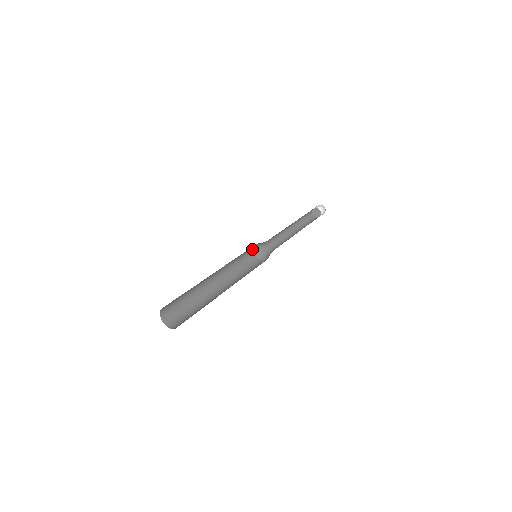
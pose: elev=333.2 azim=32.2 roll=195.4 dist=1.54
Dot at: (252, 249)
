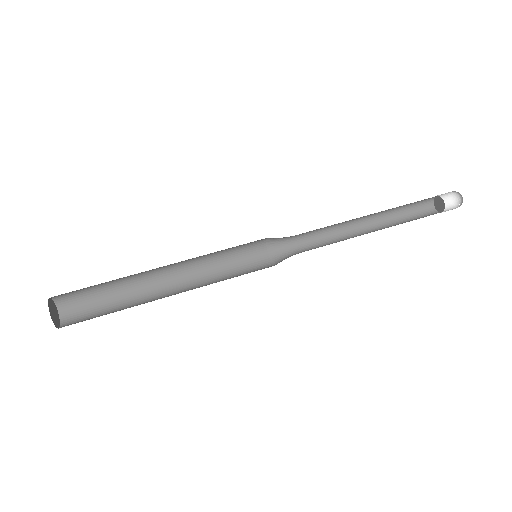
Dot at: occluded
